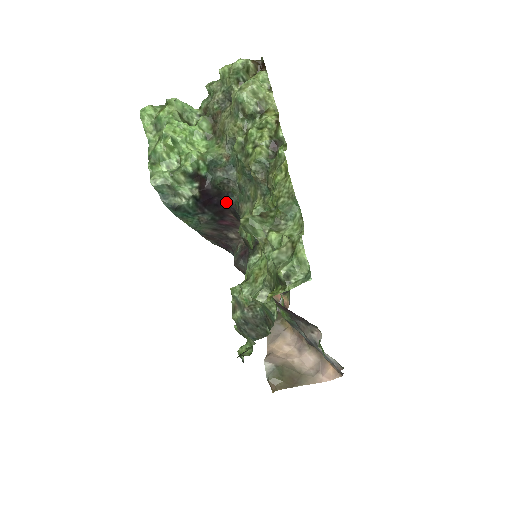
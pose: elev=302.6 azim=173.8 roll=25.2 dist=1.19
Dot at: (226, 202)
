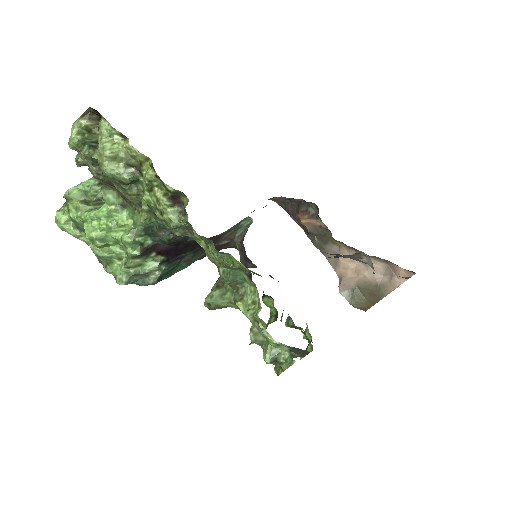
Dot at: (190, 241)
